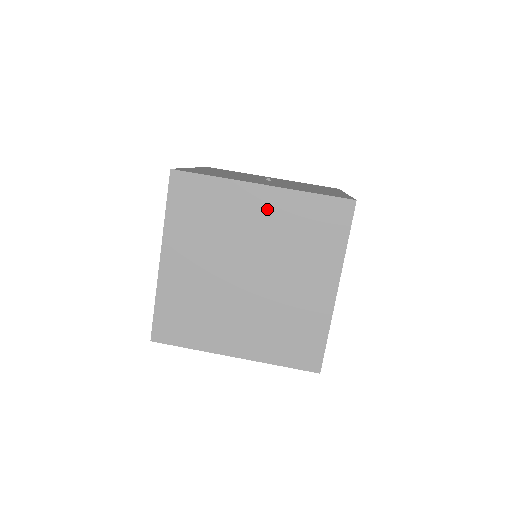
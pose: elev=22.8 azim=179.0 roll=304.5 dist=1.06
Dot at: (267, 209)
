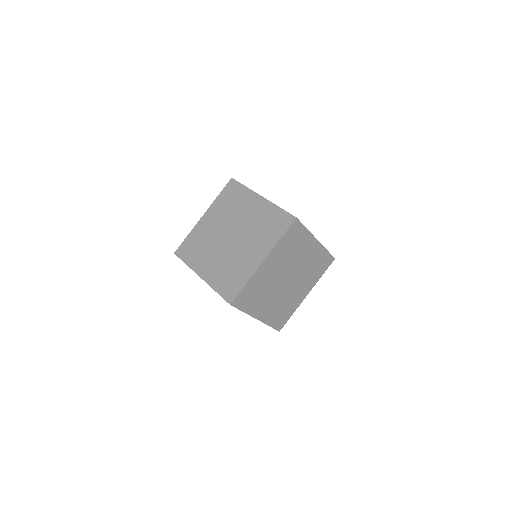
Dot at: (257, 208)
